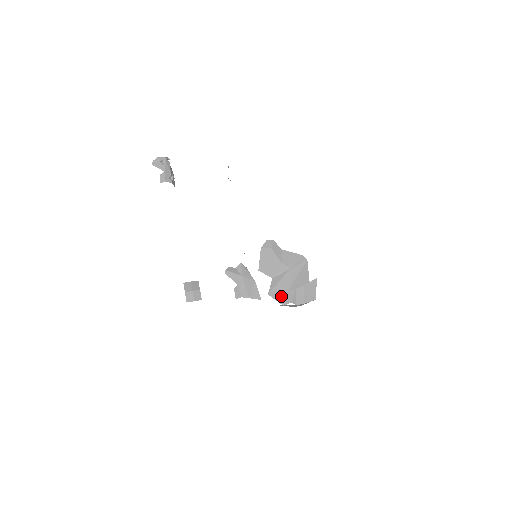
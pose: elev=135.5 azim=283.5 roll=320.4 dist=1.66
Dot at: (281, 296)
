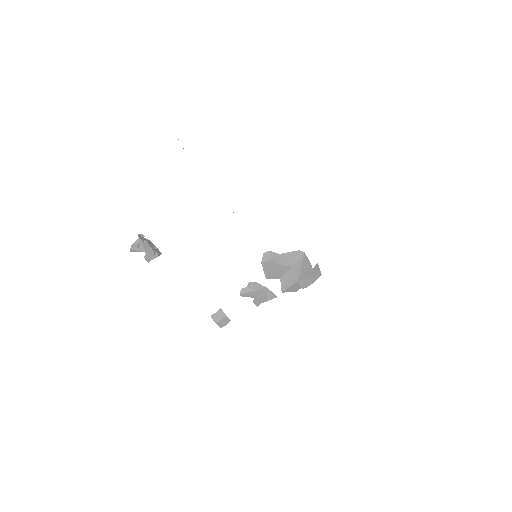
Dot at: (293, 288)
